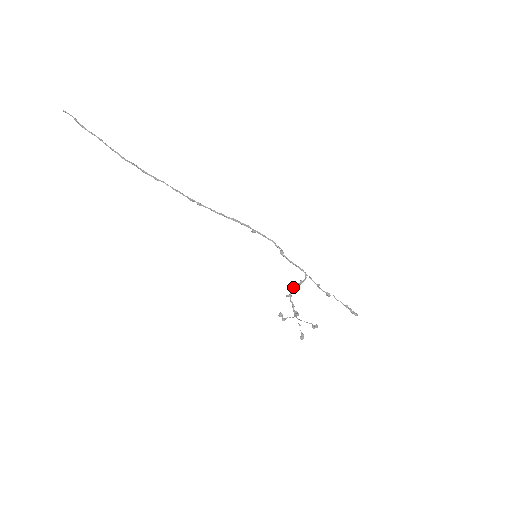
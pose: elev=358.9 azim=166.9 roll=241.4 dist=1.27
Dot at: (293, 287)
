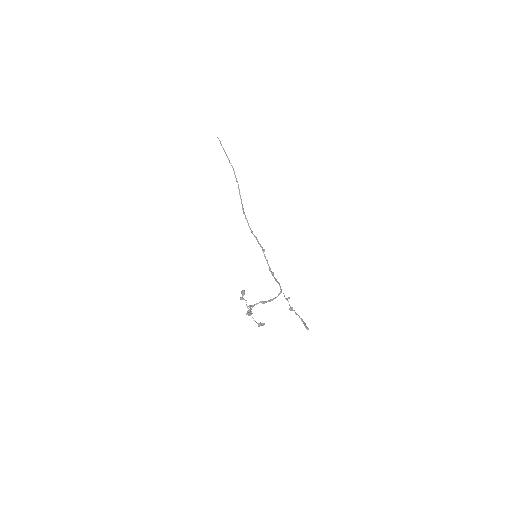
Dot at: (260, 301)
